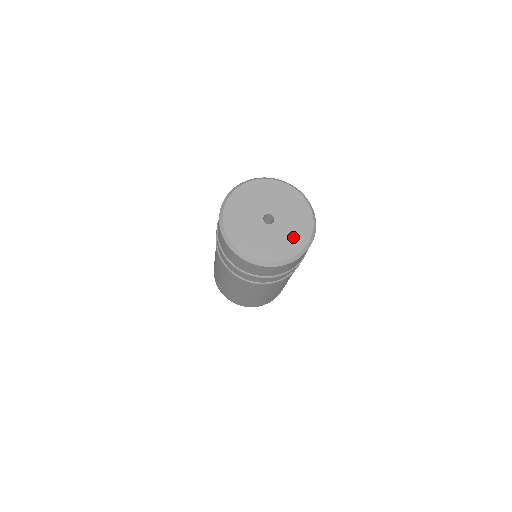
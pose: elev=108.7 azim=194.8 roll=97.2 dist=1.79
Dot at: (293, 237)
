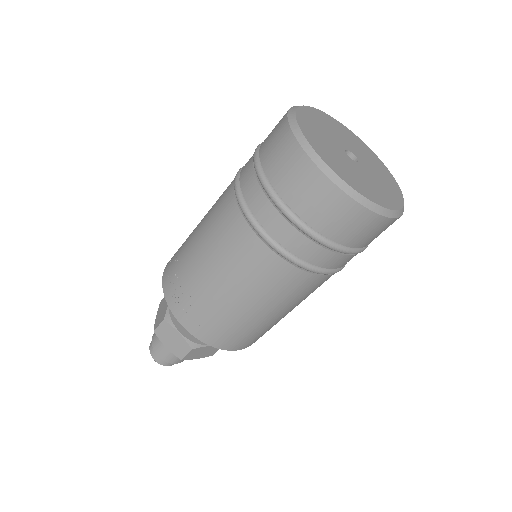
Dot at: (387, 187)
